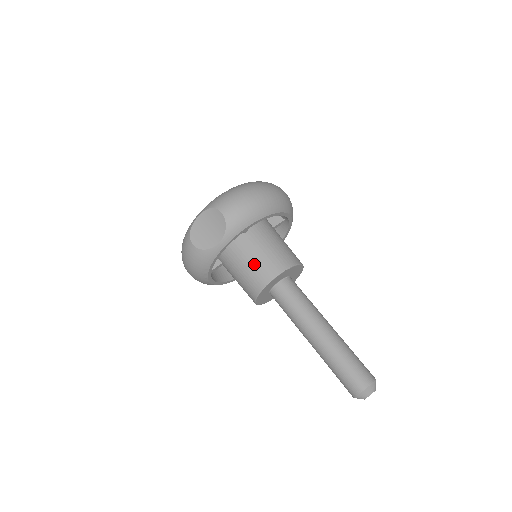
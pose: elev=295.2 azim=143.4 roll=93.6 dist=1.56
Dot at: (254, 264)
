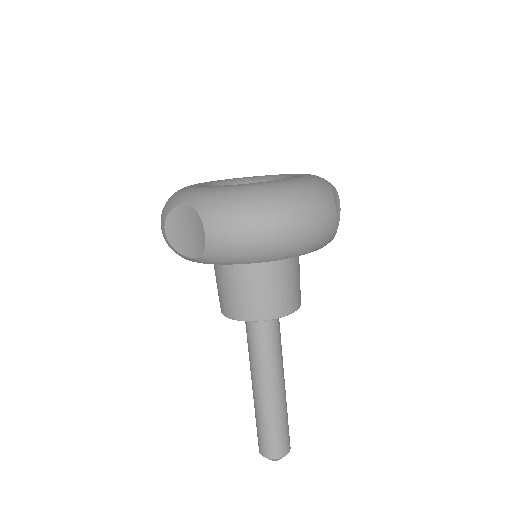
Dot at: (231, 289)
